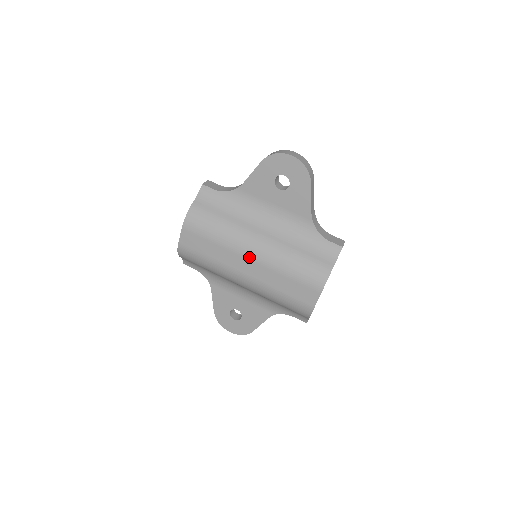
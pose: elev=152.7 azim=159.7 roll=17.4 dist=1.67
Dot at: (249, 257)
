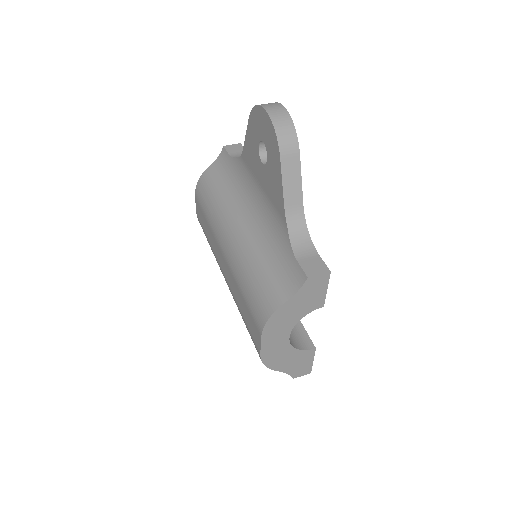
Dot at: (222, 250)
